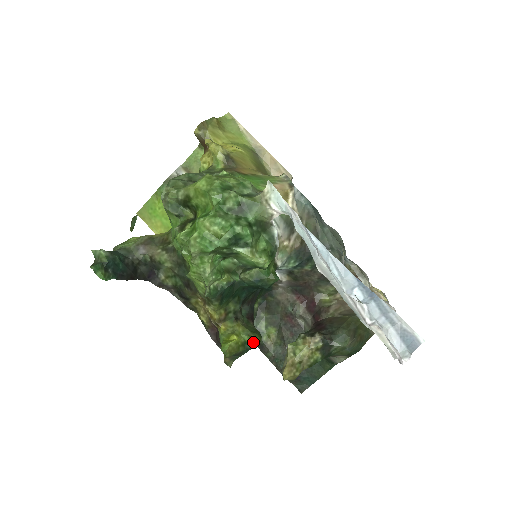
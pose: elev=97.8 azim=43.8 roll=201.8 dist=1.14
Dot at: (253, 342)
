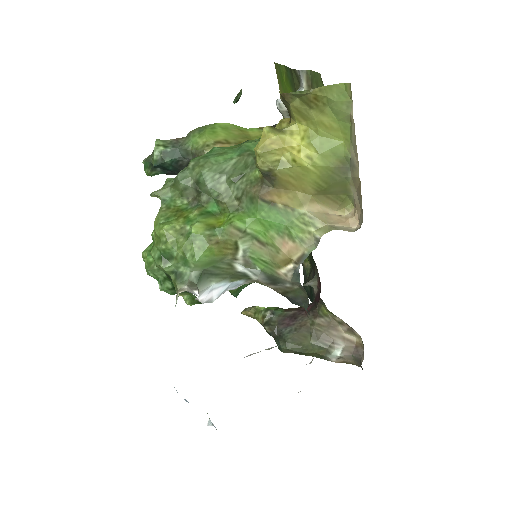
Dot at: occluded
